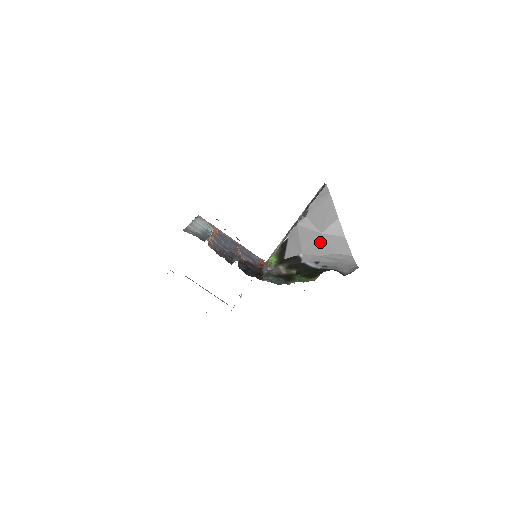
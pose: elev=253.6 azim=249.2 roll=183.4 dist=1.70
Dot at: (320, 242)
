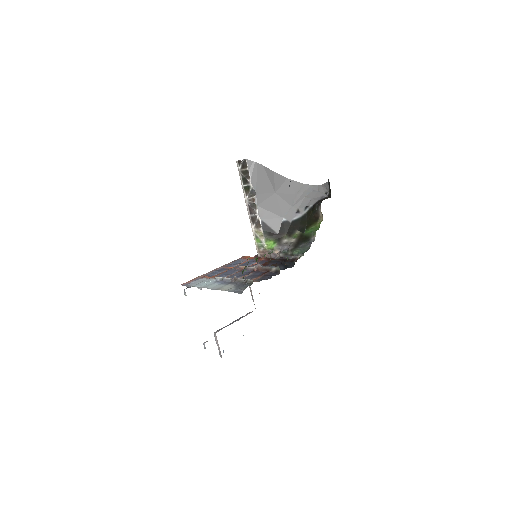
Dot at: (282, 198)
